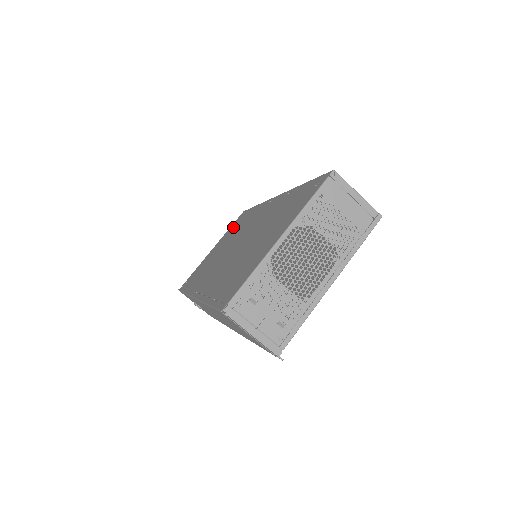
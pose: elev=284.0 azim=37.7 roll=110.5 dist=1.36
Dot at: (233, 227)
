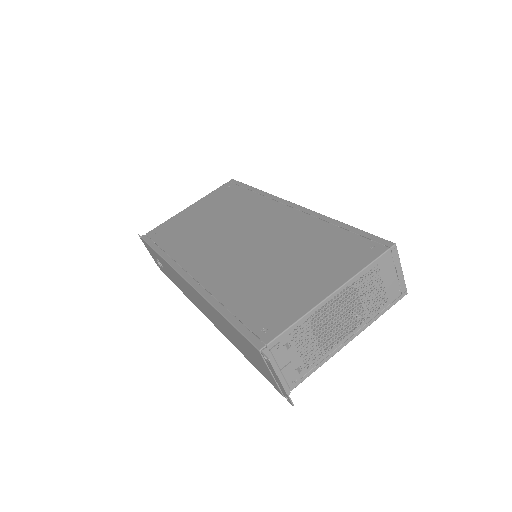
Dot at: (222, 196)
